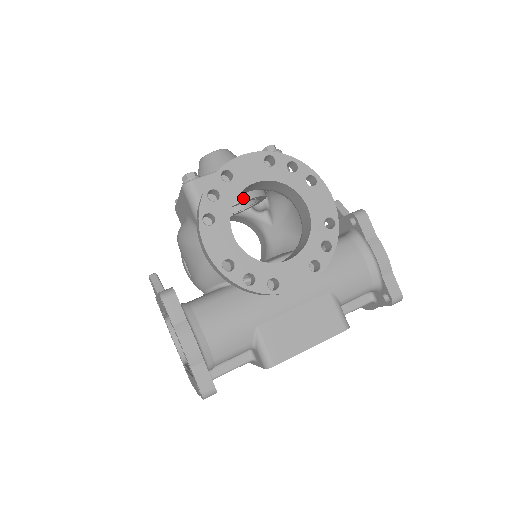
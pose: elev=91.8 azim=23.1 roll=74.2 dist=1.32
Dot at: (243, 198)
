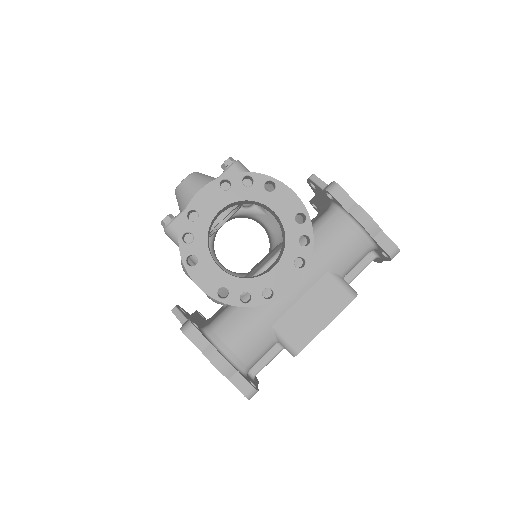
Dot at: (221, 216)
